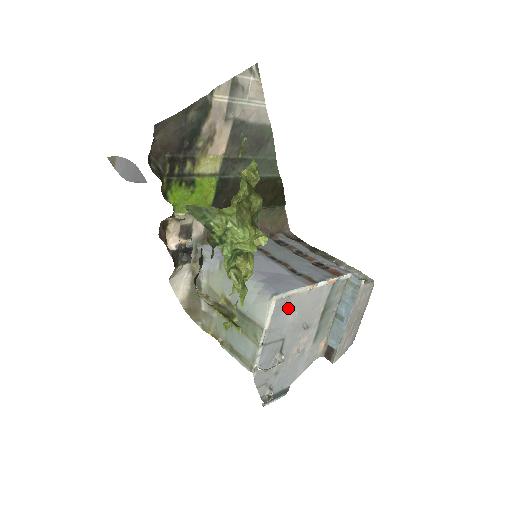
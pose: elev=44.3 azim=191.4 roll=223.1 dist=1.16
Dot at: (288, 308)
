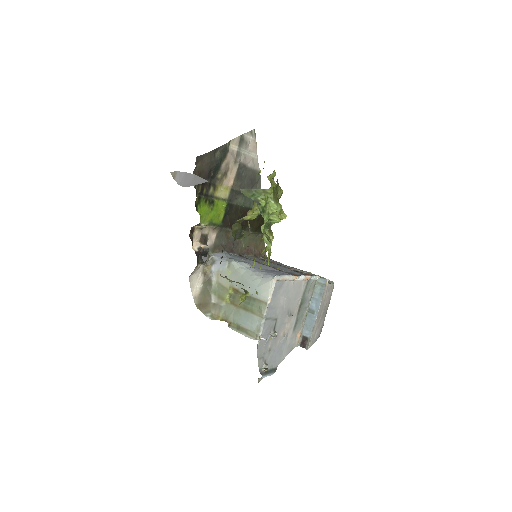
Dot at: (281, 292)
